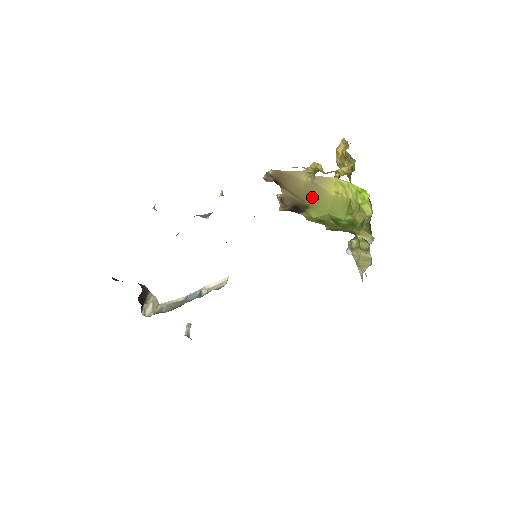
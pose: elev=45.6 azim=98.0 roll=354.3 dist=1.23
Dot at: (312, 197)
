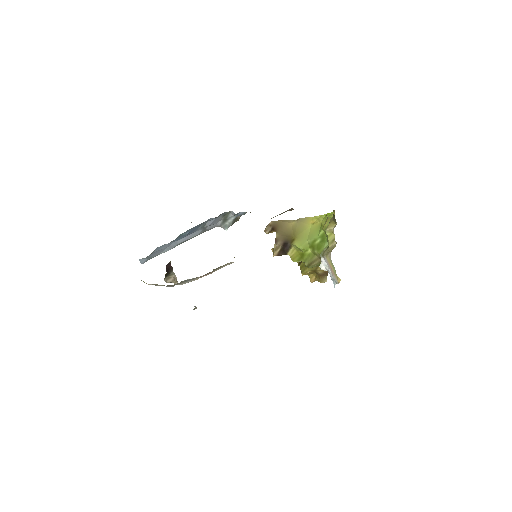
Dot at: (297, 231)
